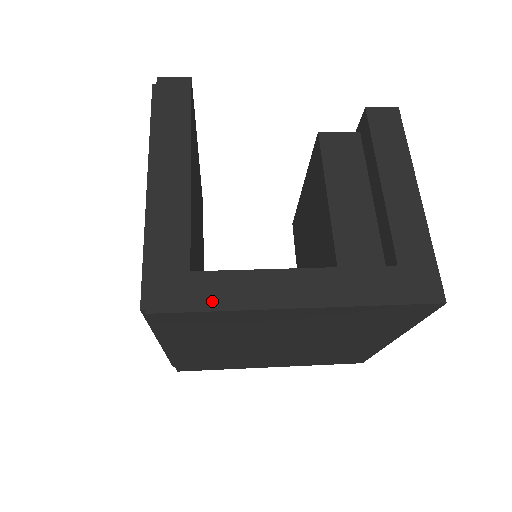
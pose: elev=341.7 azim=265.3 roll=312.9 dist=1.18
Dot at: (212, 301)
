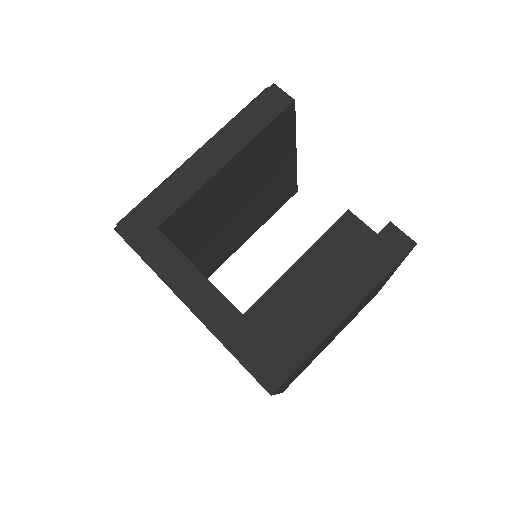
Dot at: (149, 255)
